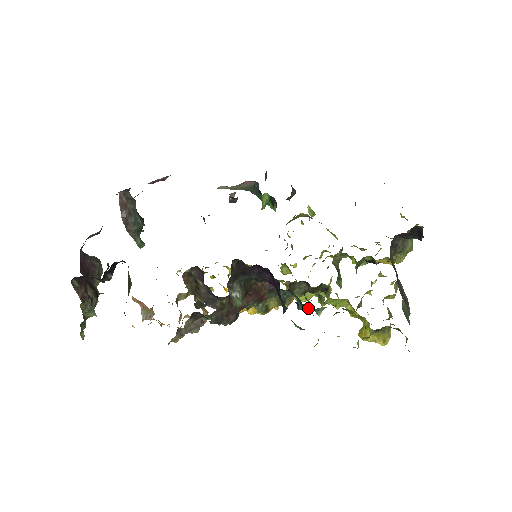
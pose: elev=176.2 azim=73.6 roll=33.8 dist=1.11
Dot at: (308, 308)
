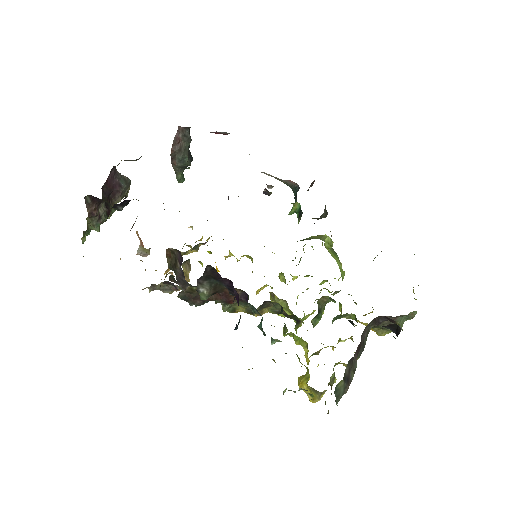
Dot at: (264, 333)
